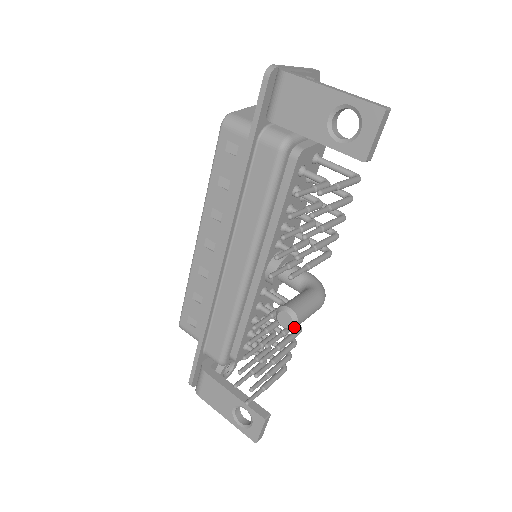
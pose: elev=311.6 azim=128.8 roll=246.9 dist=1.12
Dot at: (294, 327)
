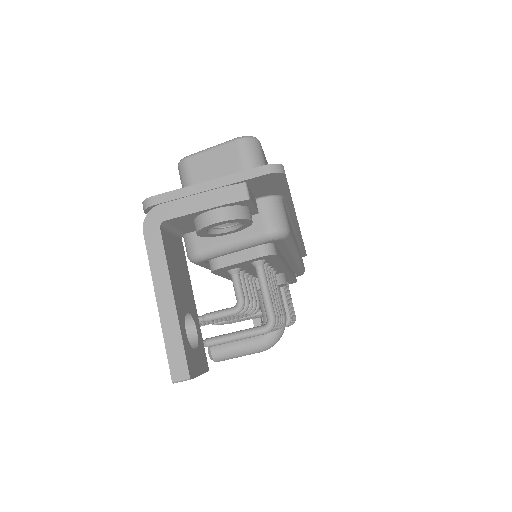
Dot at: occluded
